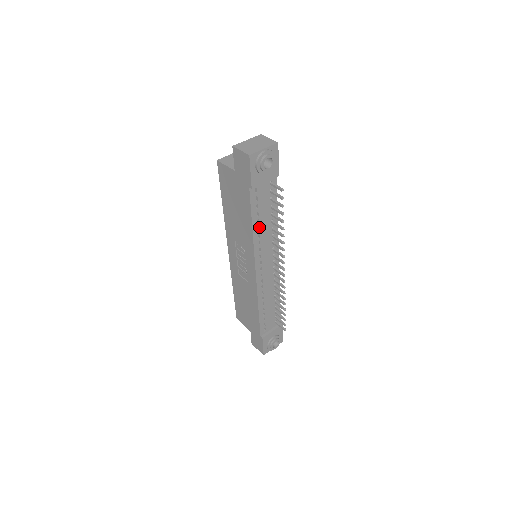
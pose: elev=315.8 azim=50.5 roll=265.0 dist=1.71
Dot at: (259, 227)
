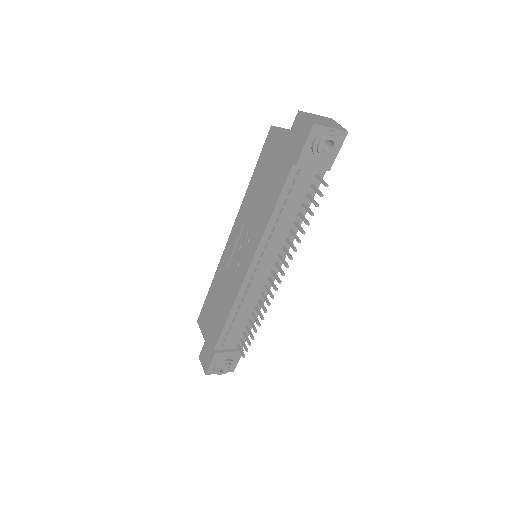
Dot at: (279, 218)
